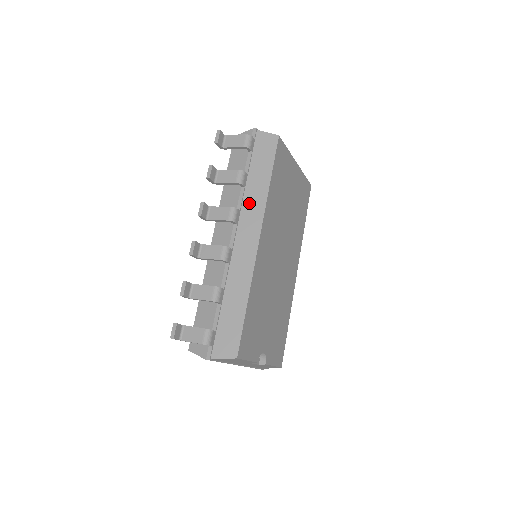
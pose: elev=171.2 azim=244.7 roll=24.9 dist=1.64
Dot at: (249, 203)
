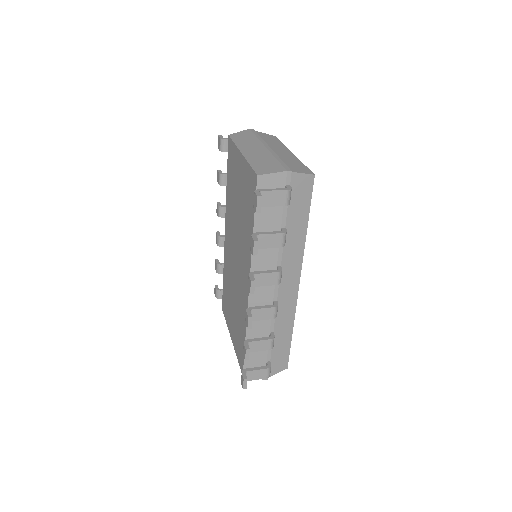
Dot at: (288, 255)
